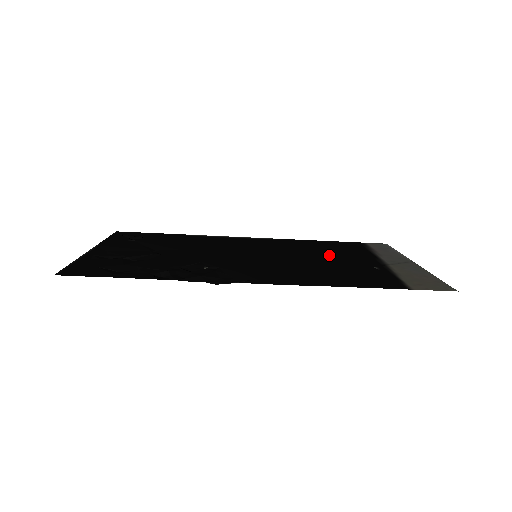
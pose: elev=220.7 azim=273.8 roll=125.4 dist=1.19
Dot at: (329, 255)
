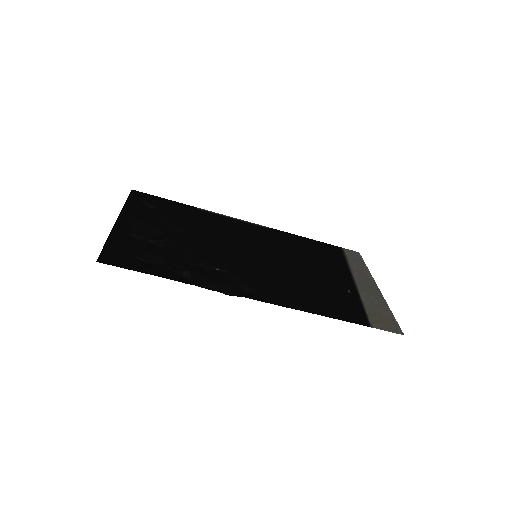
Dot at: (314, 265)
